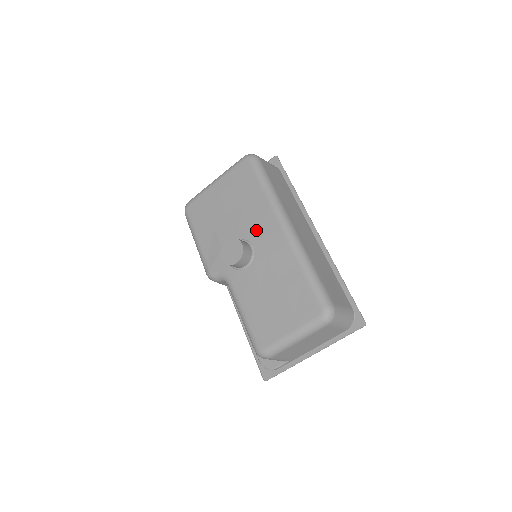
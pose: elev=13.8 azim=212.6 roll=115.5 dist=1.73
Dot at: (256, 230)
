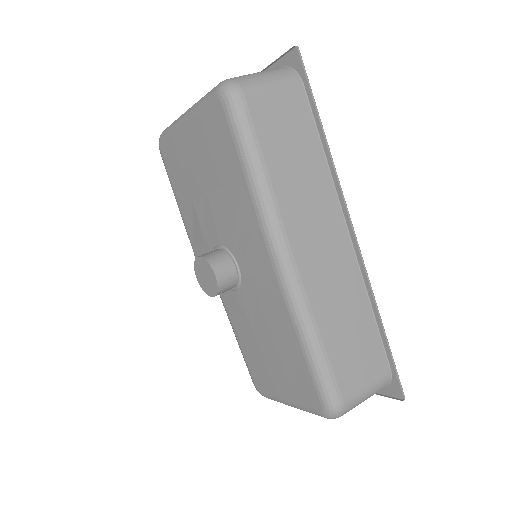
Dot at: (241, 245)
